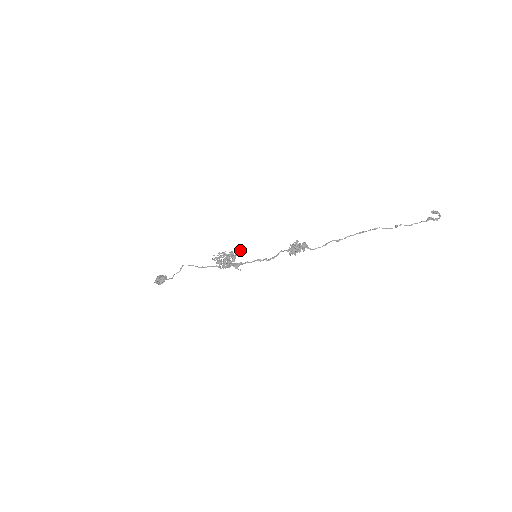
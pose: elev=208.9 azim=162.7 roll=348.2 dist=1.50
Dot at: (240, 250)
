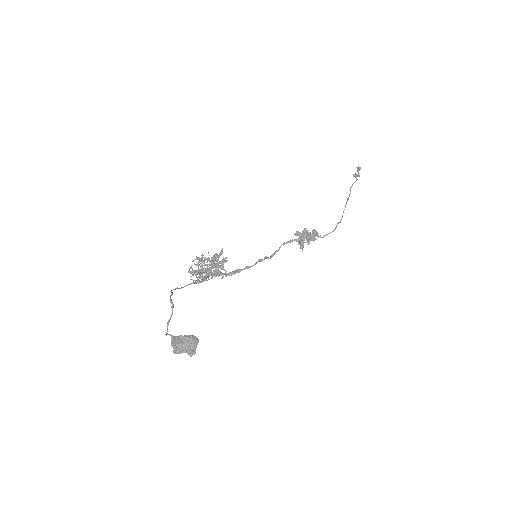
Dot at: occluded
